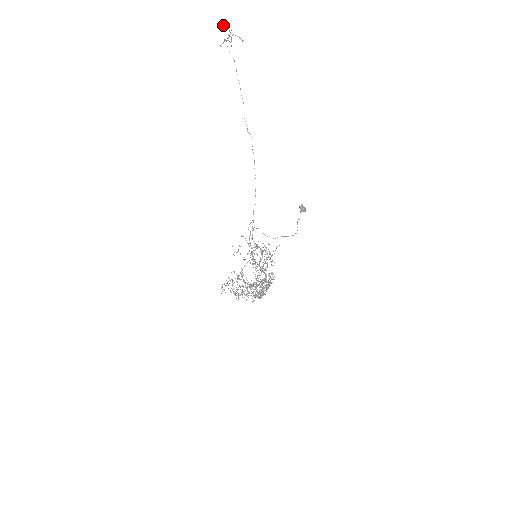
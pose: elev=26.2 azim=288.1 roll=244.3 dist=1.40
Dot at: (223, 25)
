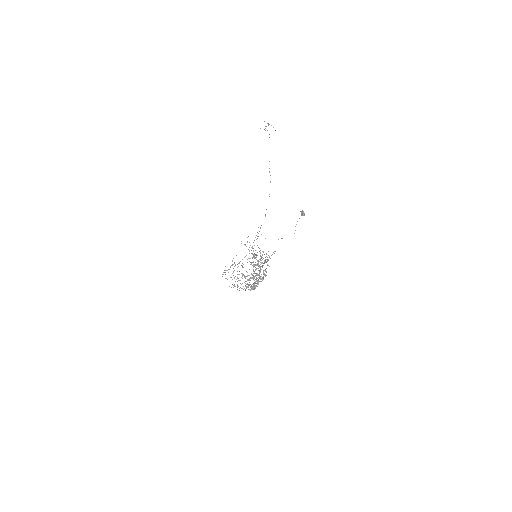
Dot at: (264, 121)
